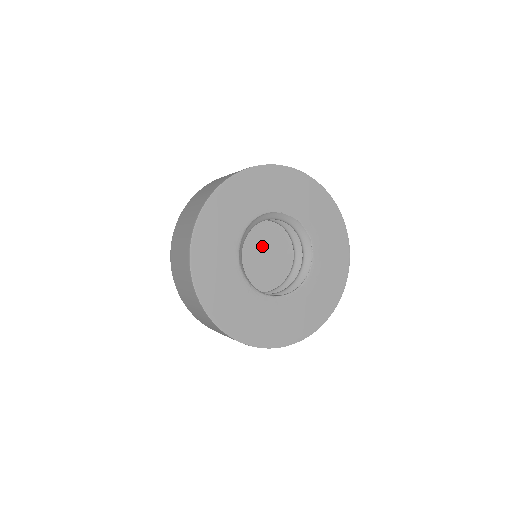
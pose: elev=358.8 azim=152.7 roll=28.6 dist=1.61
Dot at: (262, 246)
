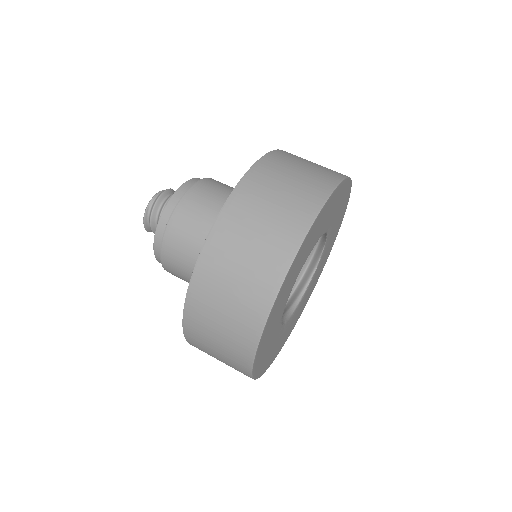
Dot at: occluded
